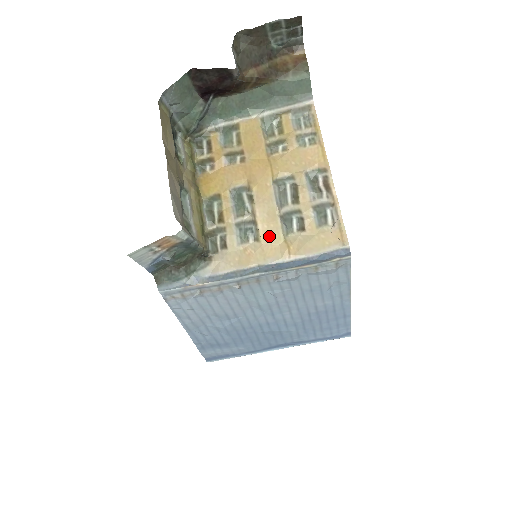
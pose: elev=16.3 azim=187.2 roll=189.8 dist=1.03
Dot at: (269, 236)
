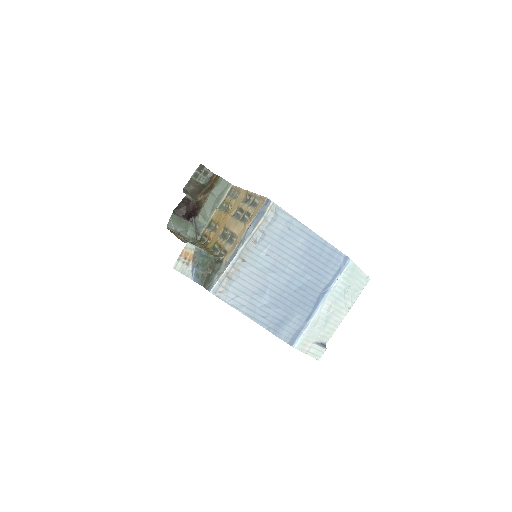
Dot at: (239, 230)
